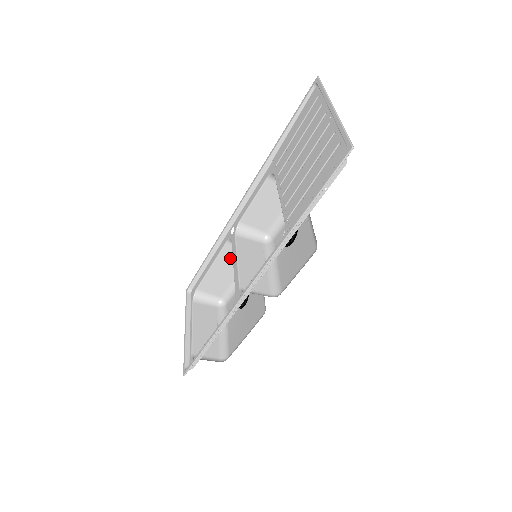
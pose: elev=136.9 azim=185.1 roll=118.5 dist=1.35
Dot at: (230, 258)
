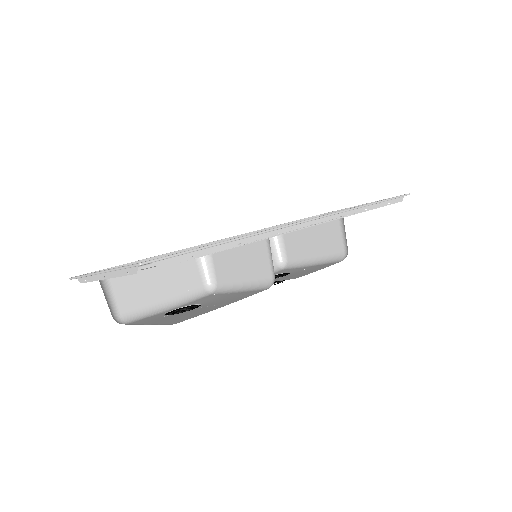
Dot at: (180, 272)
